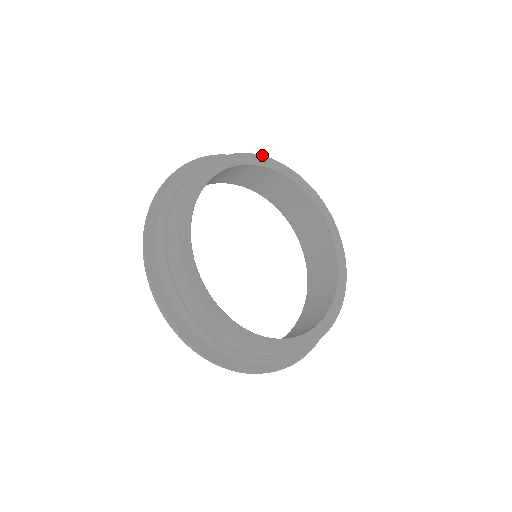
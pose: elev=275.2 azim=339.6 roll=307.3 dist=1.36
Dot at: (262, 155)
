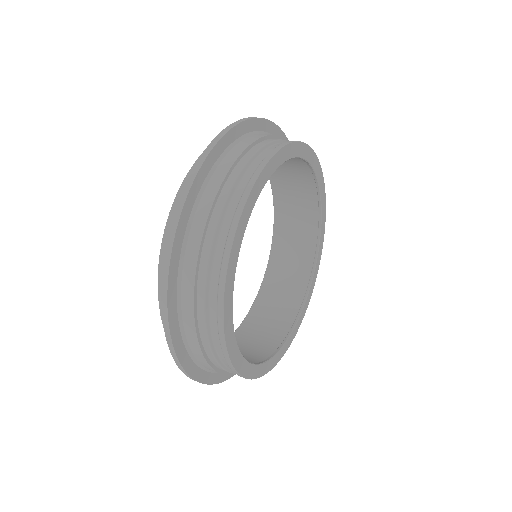
Dot at: occluded
